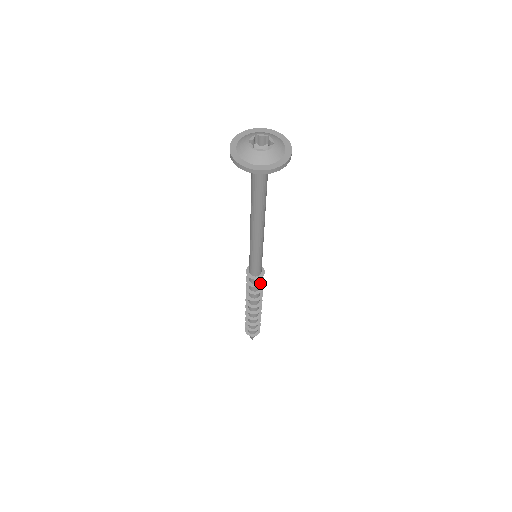
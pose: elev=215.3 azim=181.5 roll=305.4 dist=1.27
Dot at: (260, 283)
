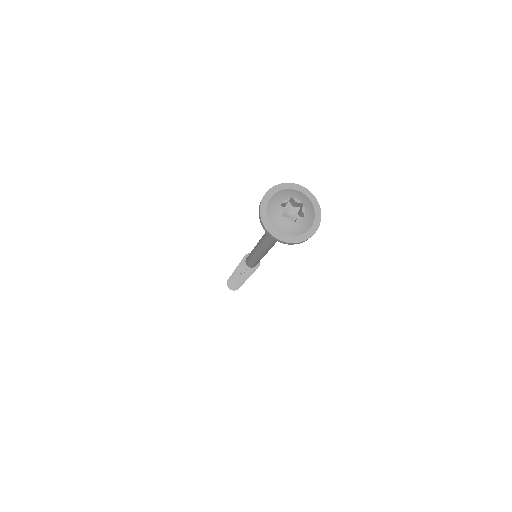
Dot at: occluded
